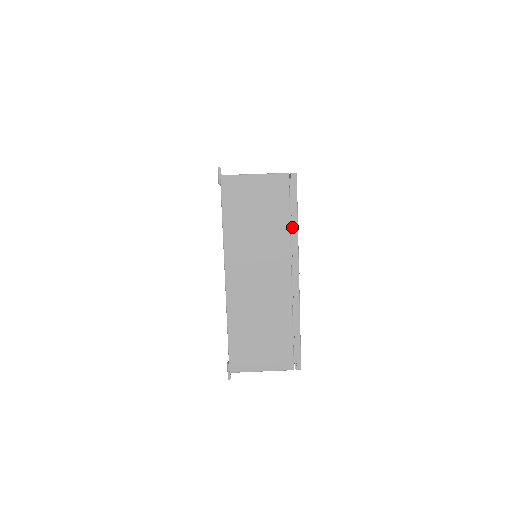
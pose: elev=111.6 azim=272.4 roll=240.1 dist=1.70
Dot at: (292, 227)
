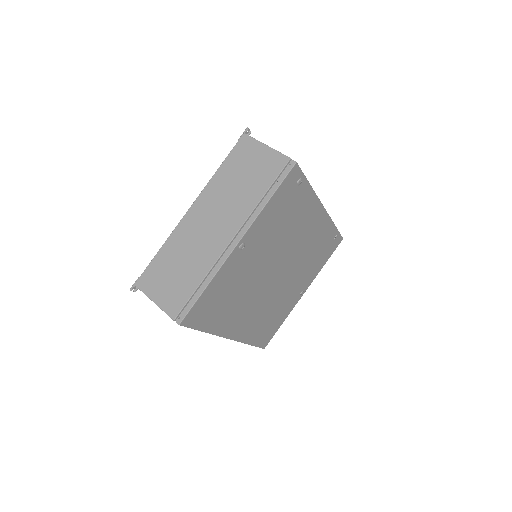
Dot at: (262, 201)
